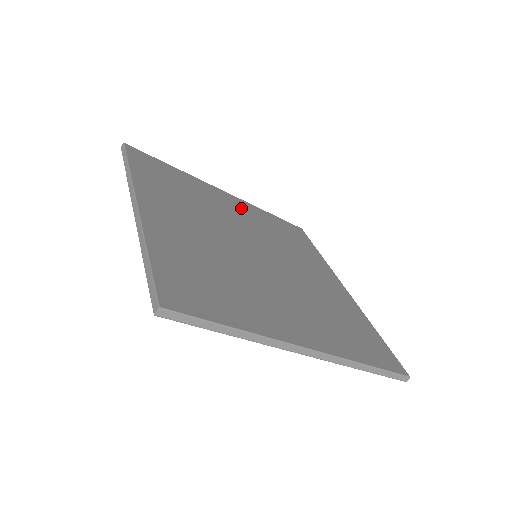
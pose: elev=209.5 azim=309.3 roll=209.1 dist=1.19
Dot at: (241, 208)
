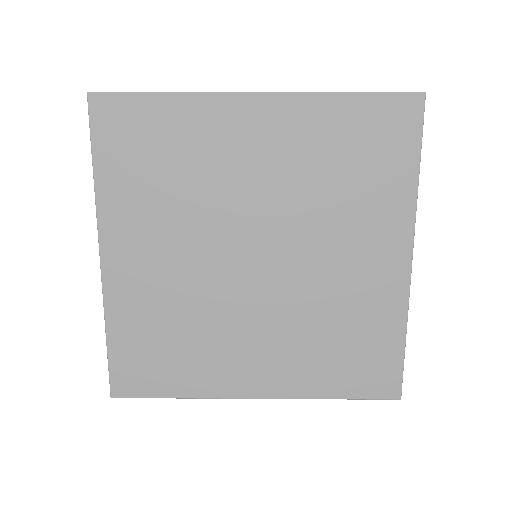
Dot at: (273, 134)
